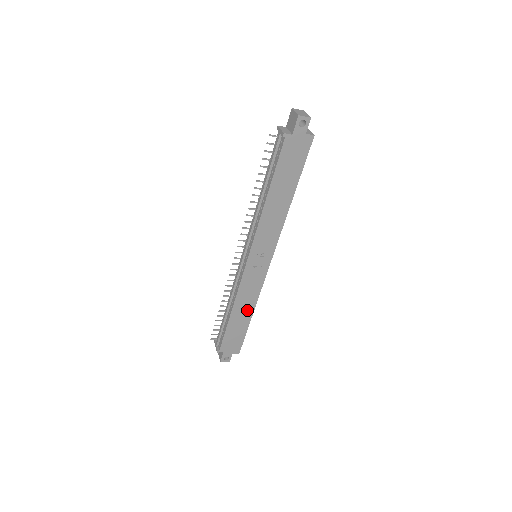
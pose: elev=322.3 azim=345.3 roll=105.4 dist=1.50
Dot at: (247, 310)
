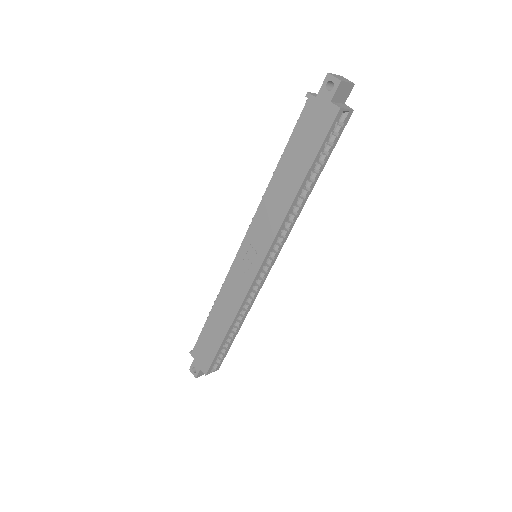
Dot at: (225, 319)
